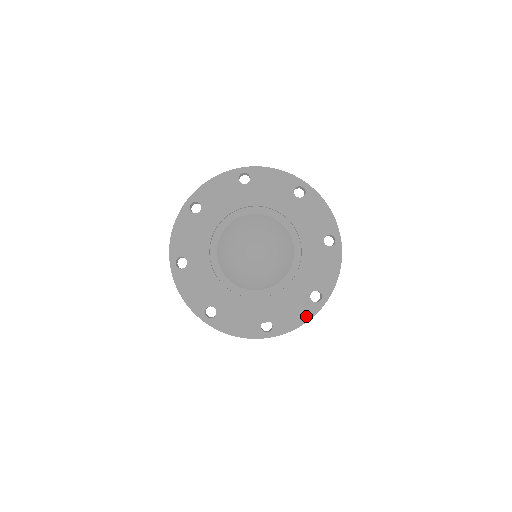
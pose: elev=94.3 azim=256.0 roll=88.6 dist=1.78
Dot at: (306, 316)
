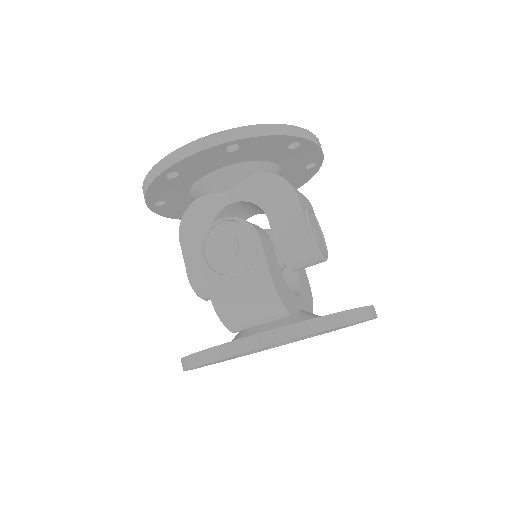
Dot at: occluded
